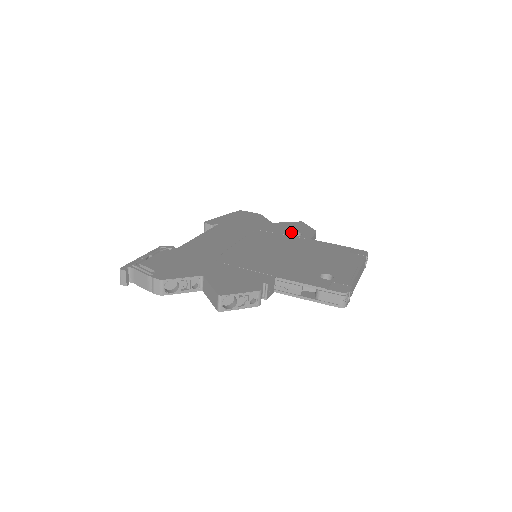
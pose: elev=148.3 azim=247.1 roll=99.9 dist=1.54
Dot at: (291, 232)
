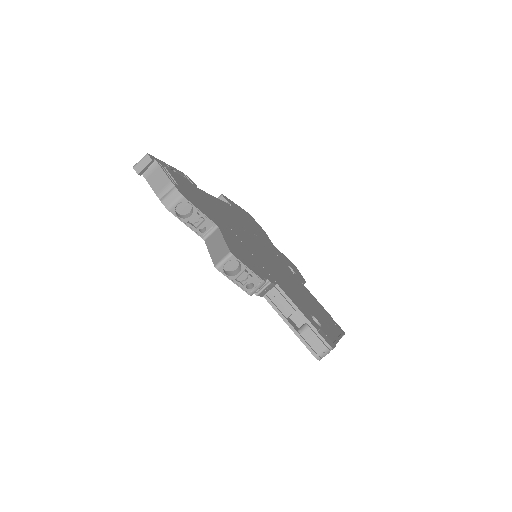
Dot at: (288, 265)
